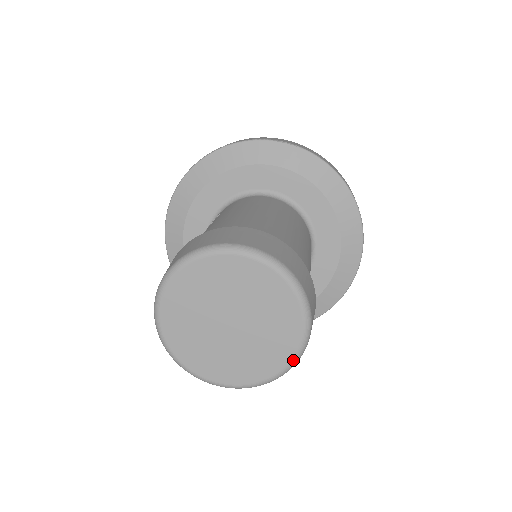
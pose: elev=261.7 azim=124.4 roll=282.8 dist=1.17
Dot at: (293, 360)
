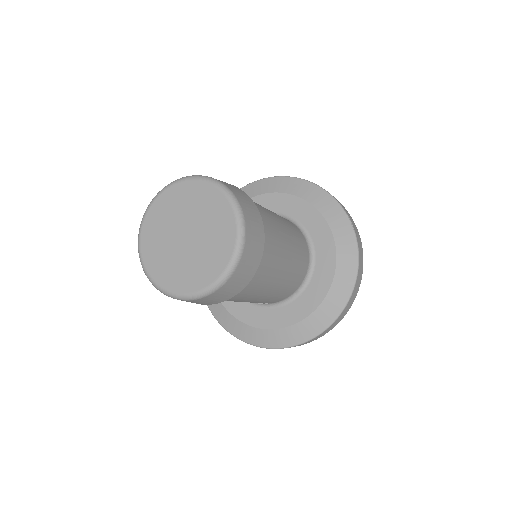
Dot at: (188, 295)
